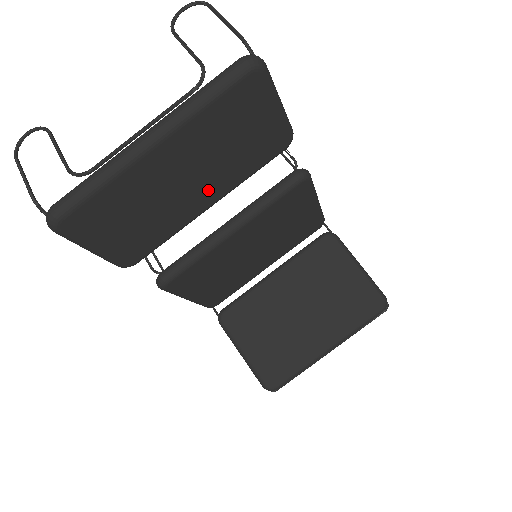
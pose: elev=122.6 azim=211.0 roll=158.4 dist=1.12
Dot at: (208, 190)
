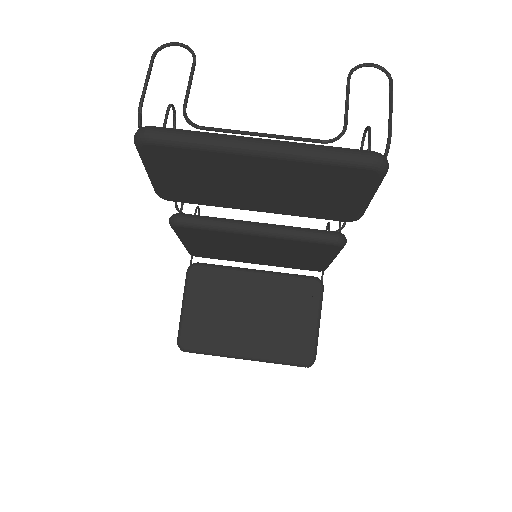
Dot at: (267, 202)
